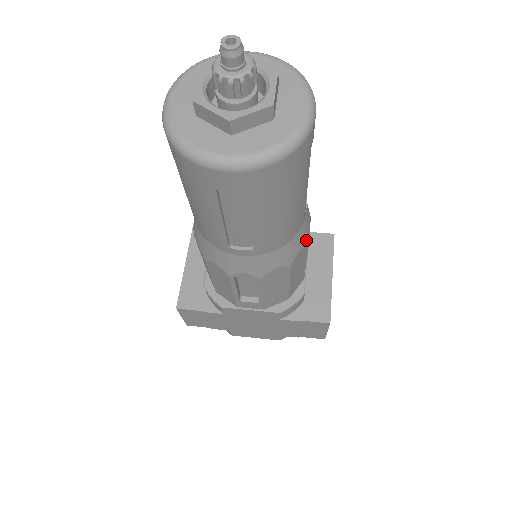
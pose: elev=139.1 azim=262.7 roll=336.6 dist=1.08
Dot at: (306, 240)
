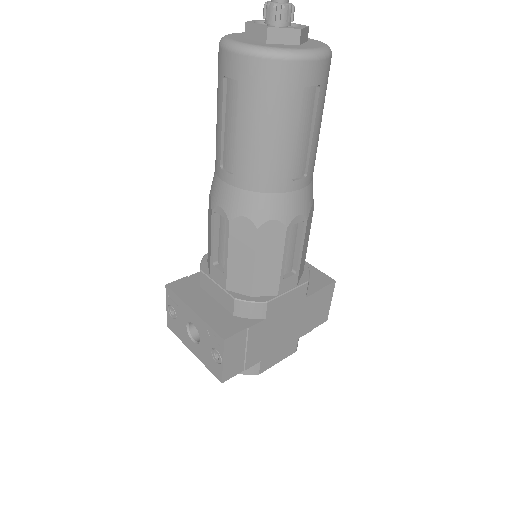
Dot at: occluded
